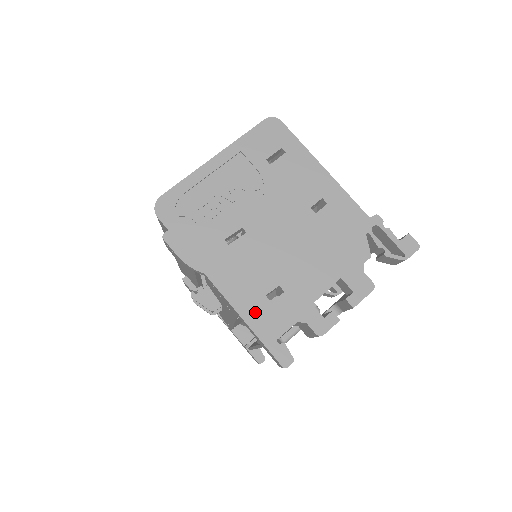
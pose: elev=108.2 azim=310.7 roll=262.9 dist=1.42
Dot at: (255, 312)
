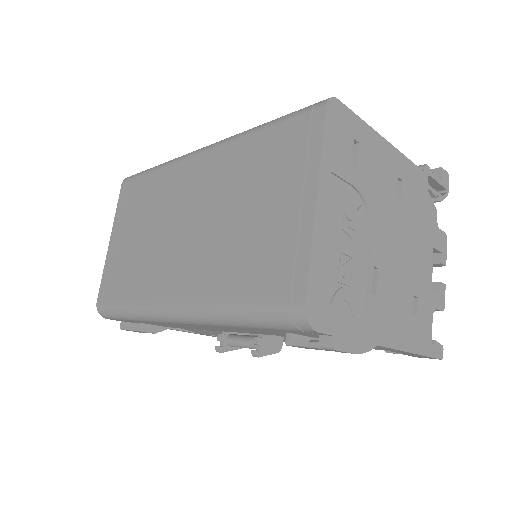
Dot at: (415, 337)
